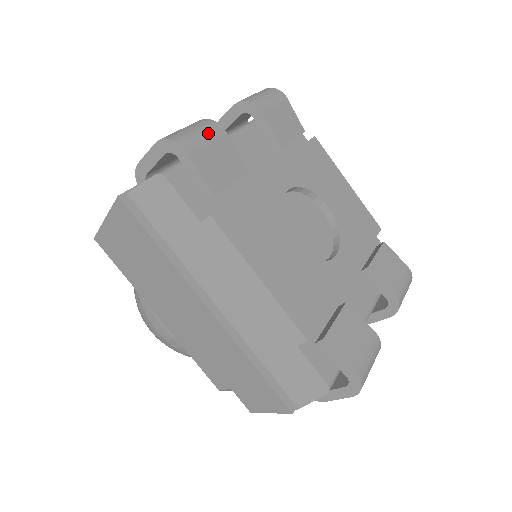
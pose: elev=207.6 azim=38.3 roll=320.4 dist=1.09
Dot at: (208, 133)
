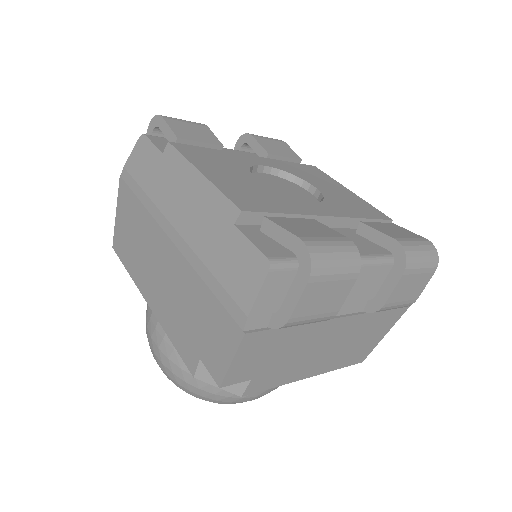
Dot at: (189, 121)
